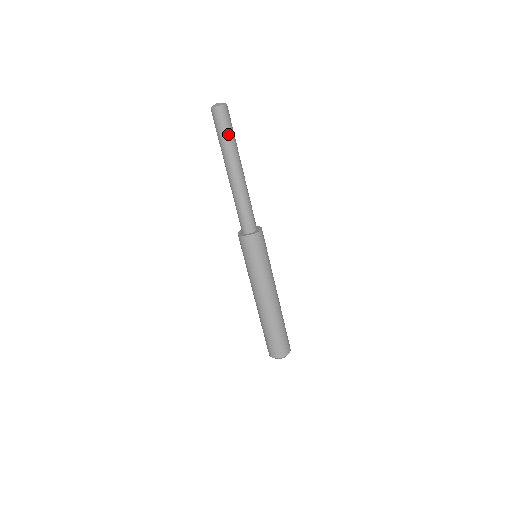
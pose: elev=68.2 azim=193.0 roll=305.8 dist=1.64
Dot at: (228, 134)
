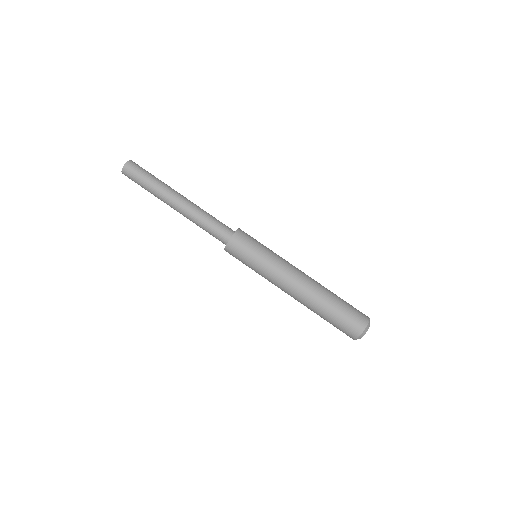
Dot at: (145, 182)
